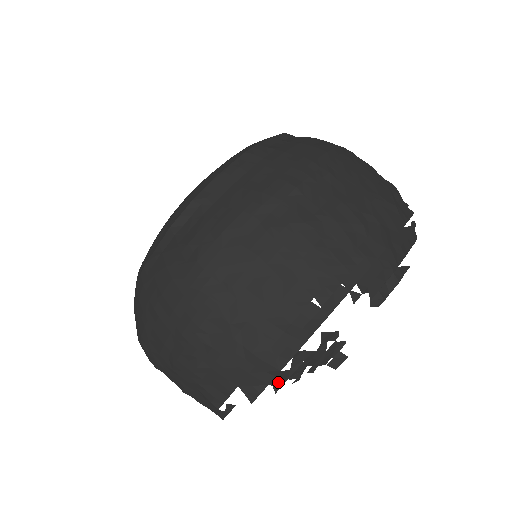
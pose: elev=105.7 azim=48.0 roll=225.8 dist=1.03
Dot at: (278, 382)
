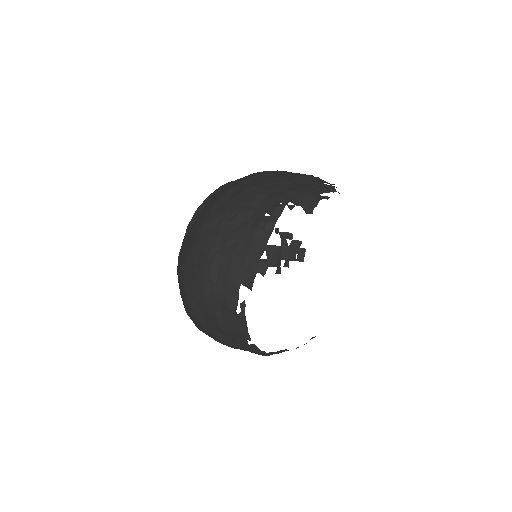
Dot at: (263, 269)
